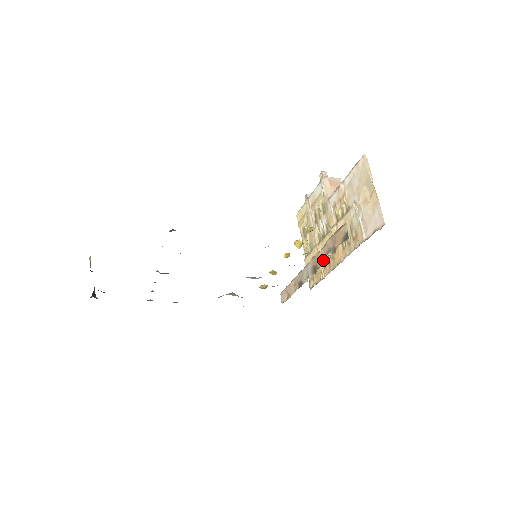
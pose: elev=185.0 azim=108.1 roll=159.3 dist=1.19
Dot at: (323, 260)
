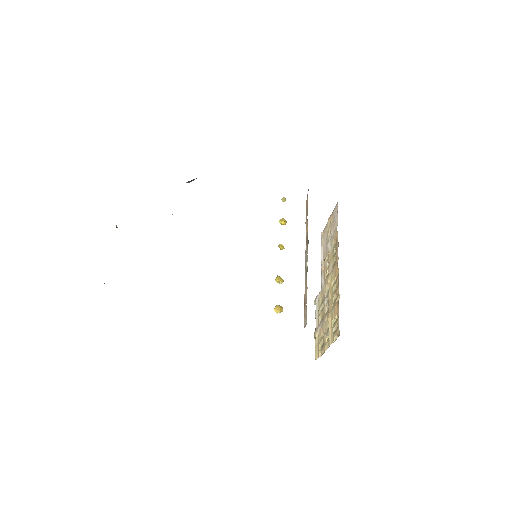
Dot at: (307, 226)
